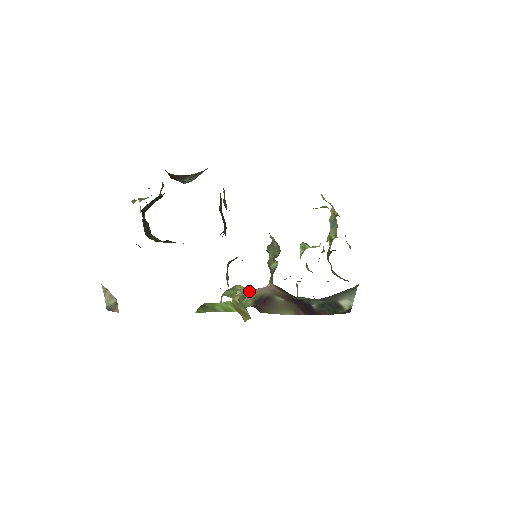
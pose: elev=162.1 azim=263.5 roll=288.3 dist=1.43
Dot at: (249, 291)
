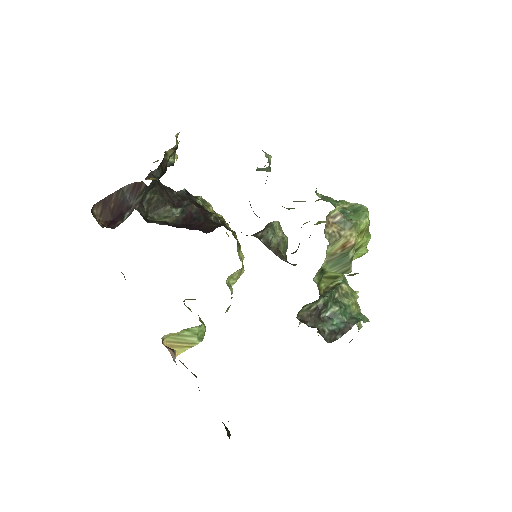
Dot at: occluded
